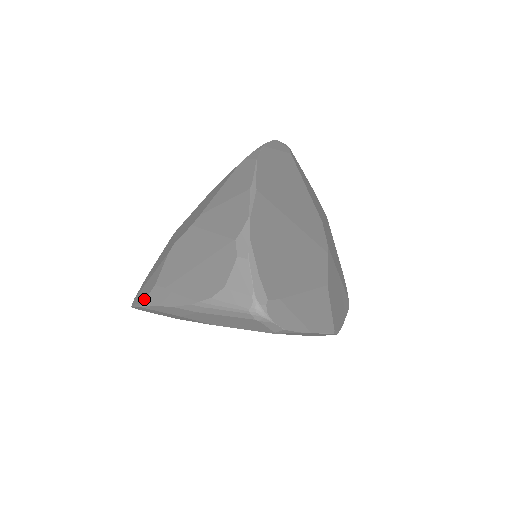
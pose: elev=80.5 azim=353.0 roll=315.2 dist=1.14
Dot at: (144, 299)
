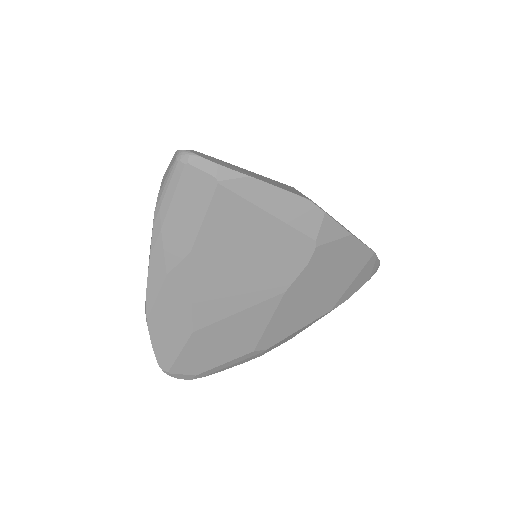
Dot at: occluded
